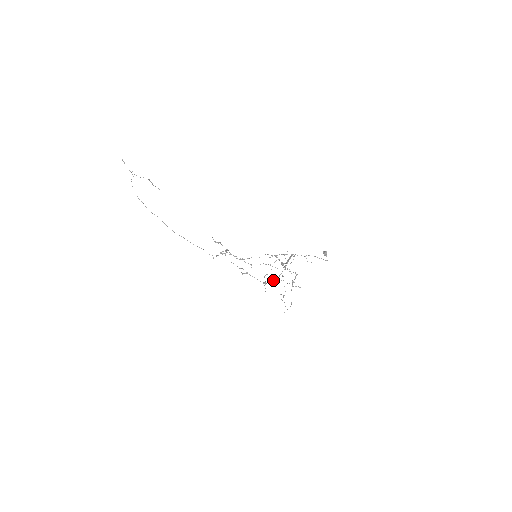
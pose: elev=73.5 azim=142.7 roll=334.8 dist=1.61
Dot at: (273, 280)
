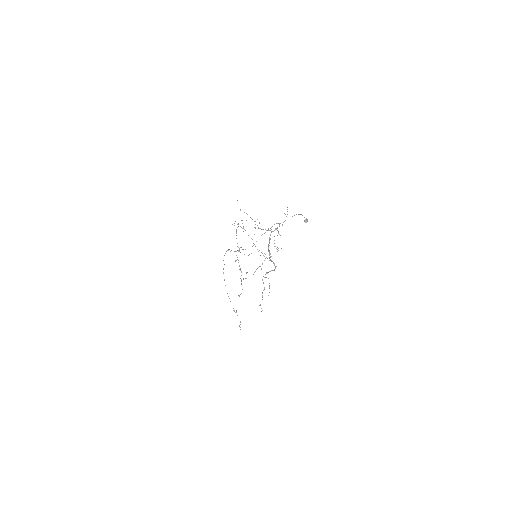
Dot at: occluded
